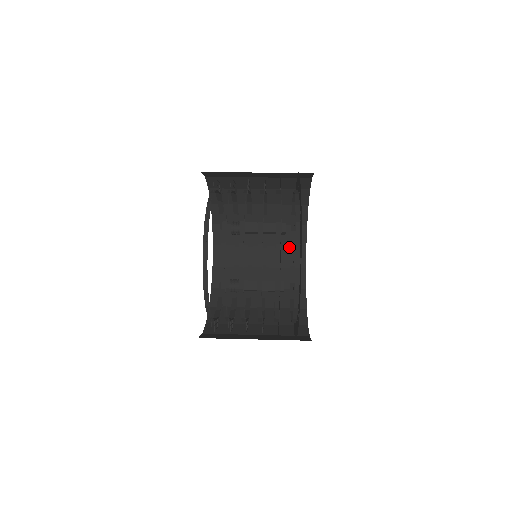
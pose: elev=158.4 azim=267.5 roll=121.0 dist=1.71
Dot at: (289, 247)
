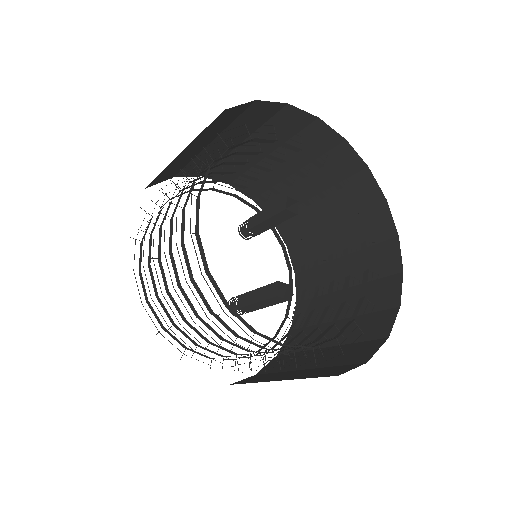
Dot at: (376, 246)
